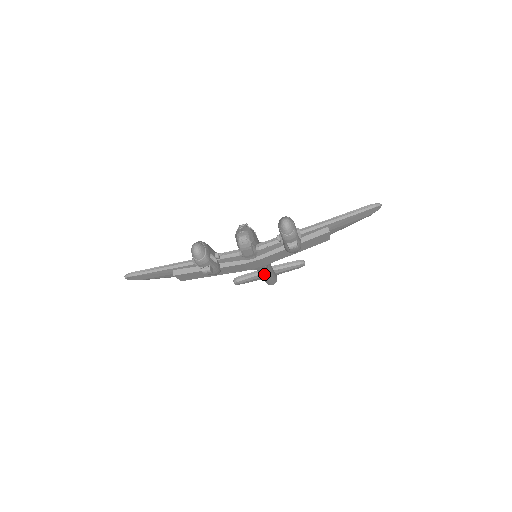
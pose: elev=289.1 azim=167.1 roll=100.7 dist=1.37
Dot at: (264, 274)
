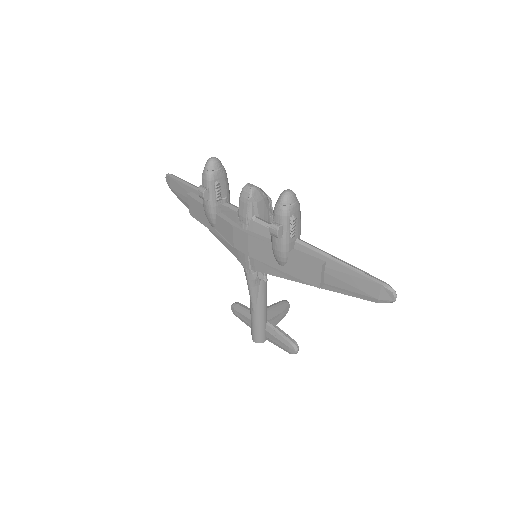
Dot at: (250, 297)
